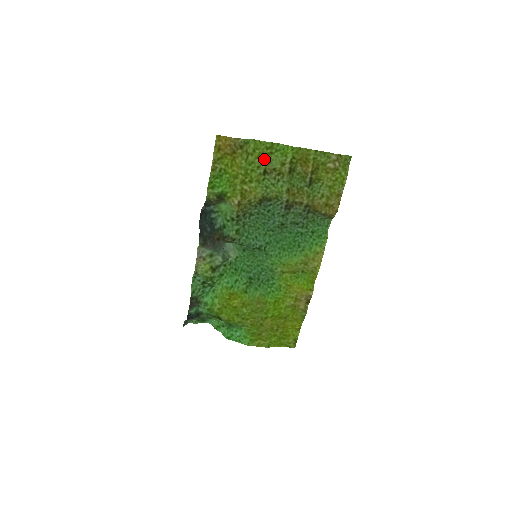
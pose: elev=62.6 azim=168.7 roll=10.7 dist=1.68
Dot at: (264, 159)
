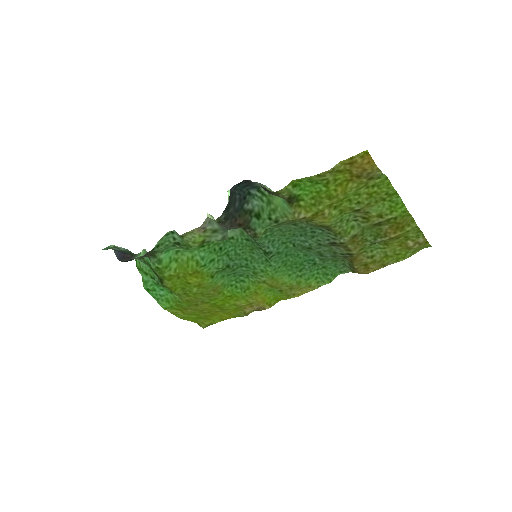
Dot at: (372, 199)
